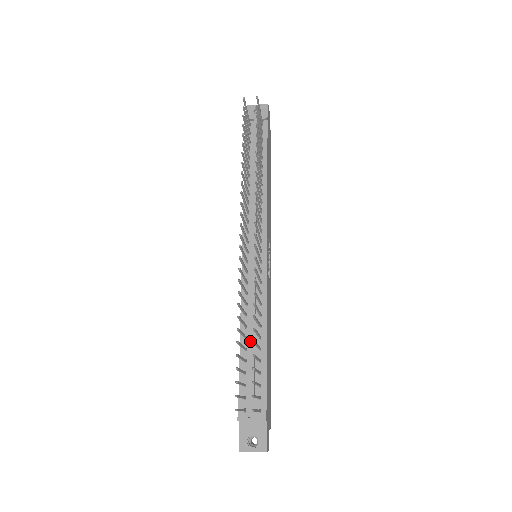
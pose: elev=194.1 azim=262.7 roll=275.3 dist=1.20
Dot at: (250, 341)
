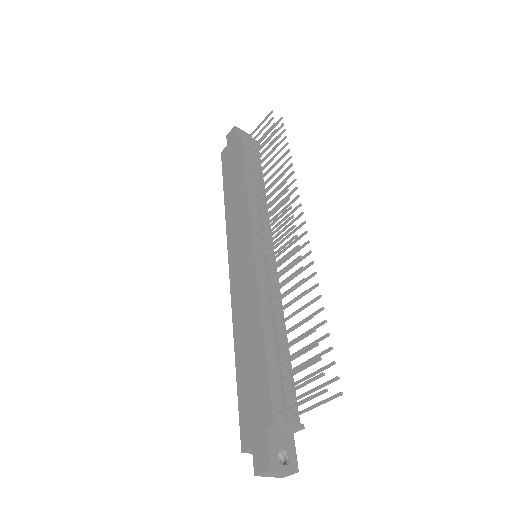
Dot at: (273, 335)
